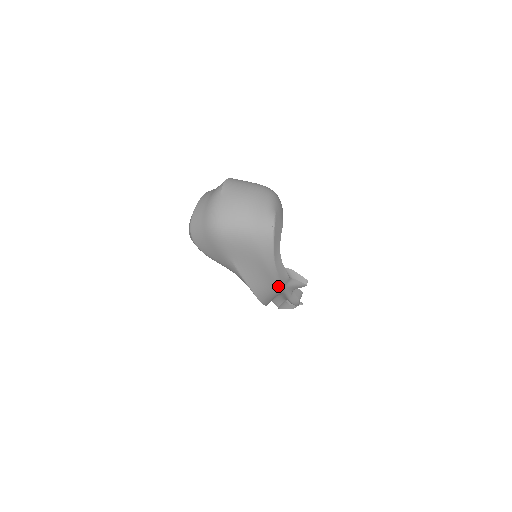
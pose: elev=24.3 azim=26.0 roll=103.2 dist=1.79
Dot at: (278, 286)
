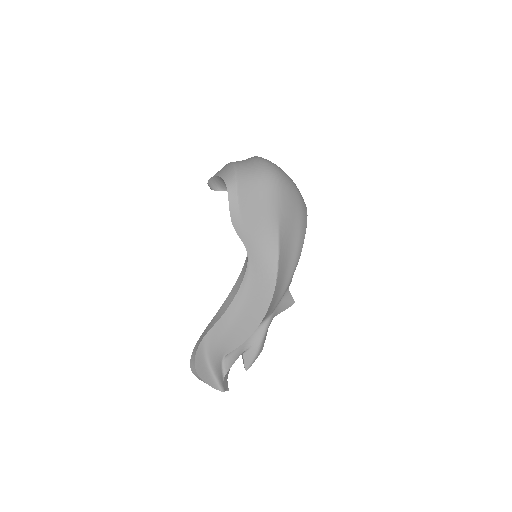
Dot at: (287, 287)
